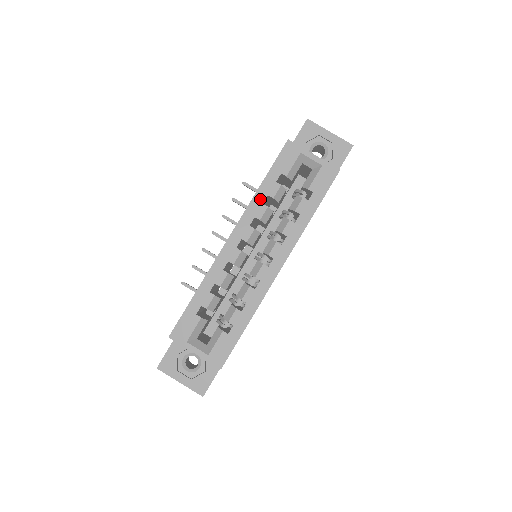
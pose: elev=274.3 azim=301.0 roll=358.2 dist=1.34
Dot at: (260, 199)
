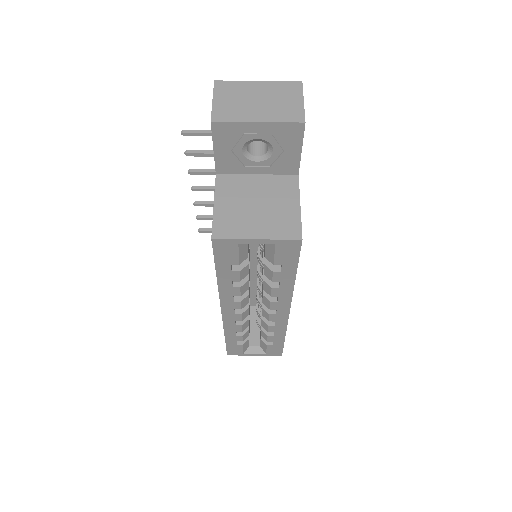
Dot at: (226, 286)
